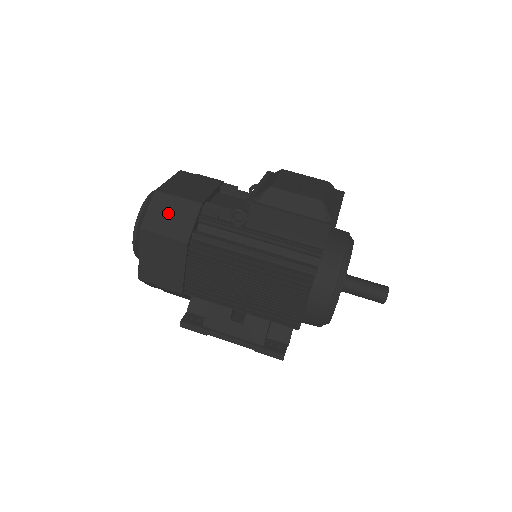
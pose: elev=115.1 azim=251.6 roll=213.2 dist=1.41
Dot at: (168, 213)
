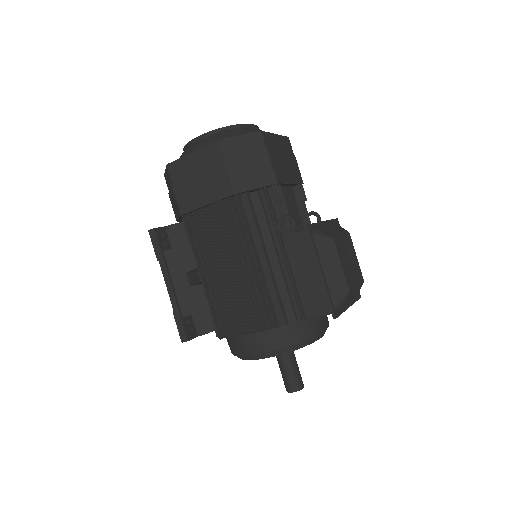
Dot at: (249, 157)
